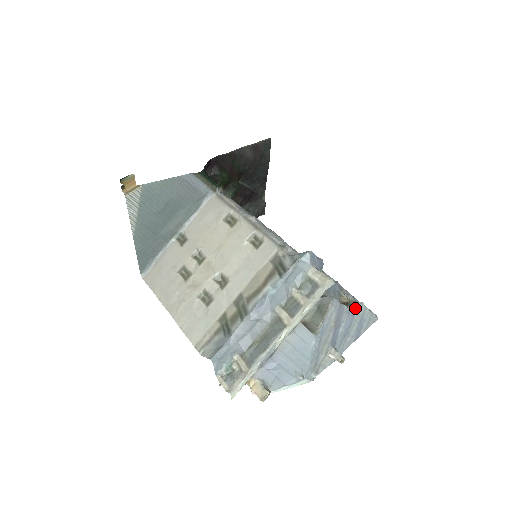
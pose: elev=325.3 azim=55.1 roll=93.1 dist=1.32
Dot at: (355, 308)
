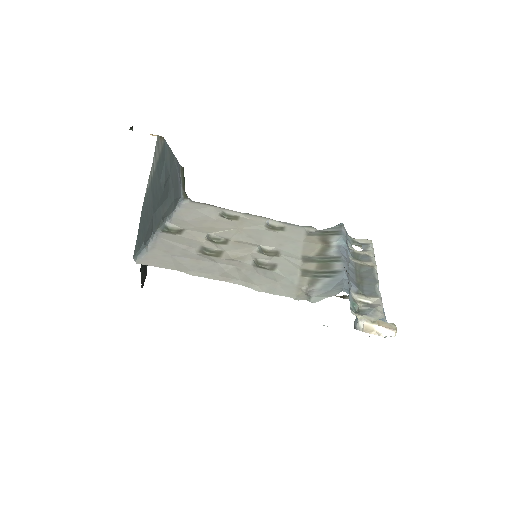
Dot at: occluded
